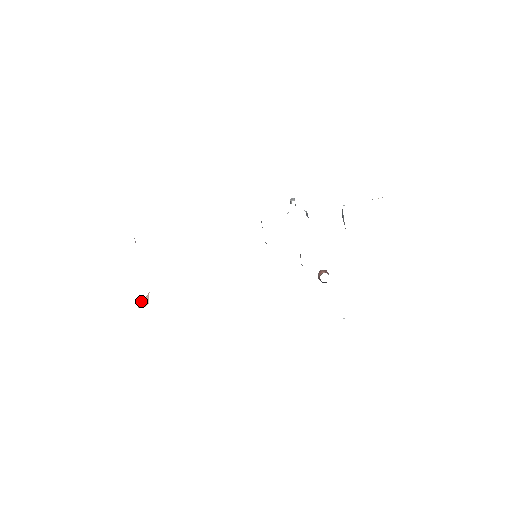
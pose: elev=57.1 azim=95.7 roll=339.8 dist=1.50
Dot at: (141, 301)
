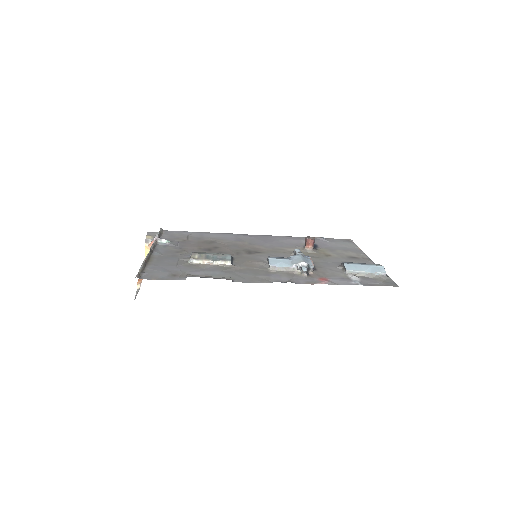
Dot at: (145, 246)
